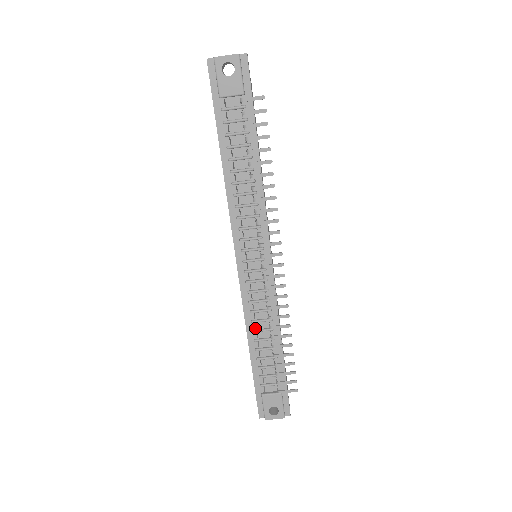
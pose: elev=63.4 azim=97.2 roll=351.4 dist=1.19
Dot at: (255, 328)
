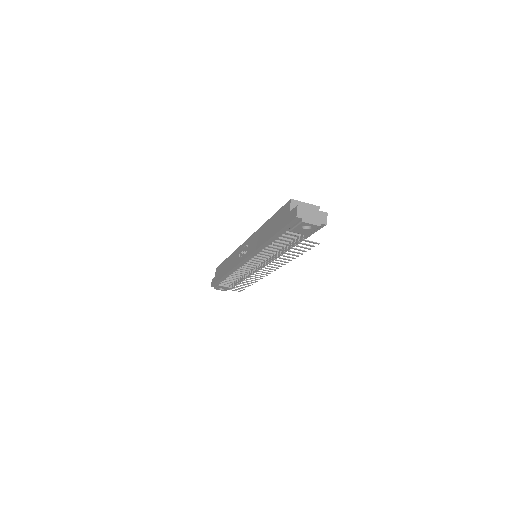
Dot at: (234, 274)
